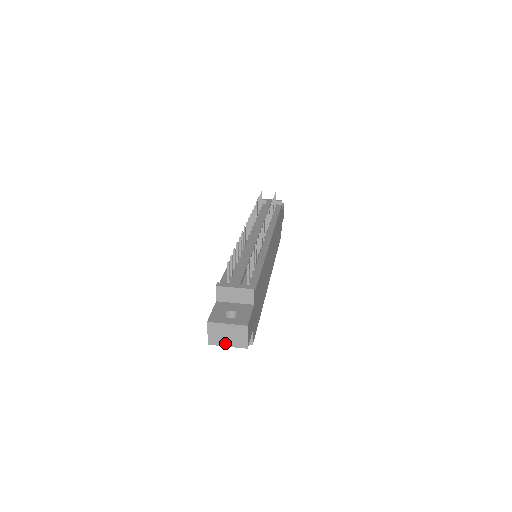
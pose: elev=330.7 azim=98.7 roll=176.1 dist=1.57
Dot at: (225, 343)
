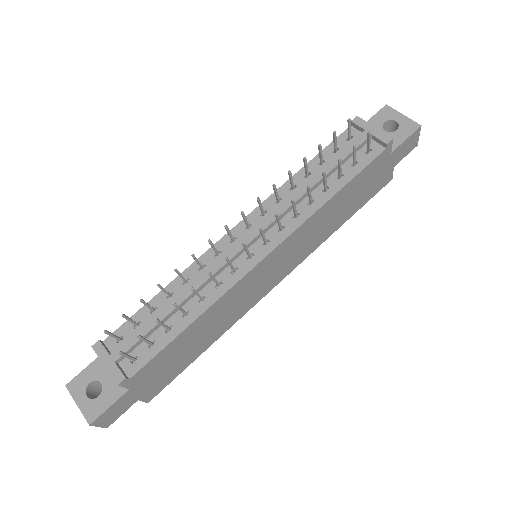
Dot at: occluded
